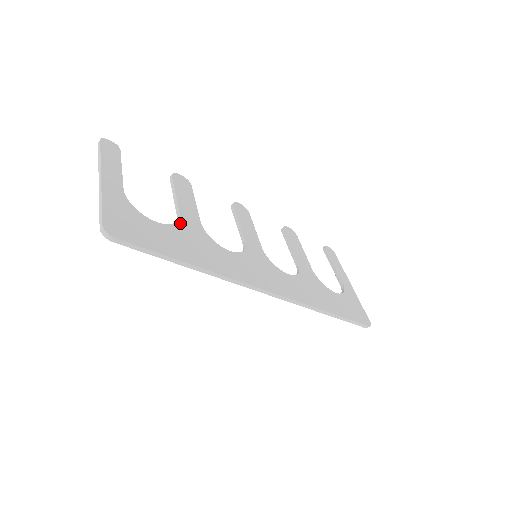
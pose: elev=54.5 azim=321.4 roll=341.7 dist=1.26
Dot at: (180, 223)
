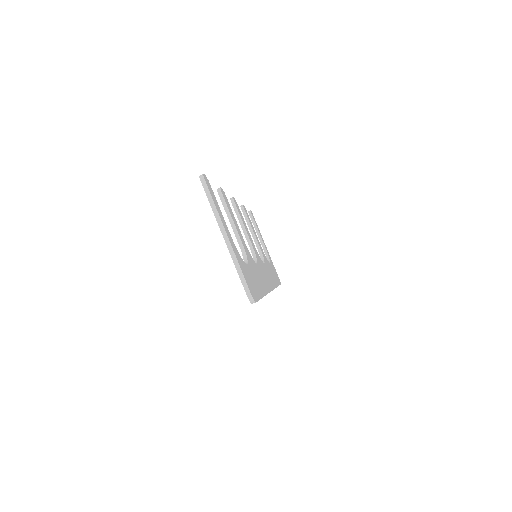
Dot at: (247, 254)
